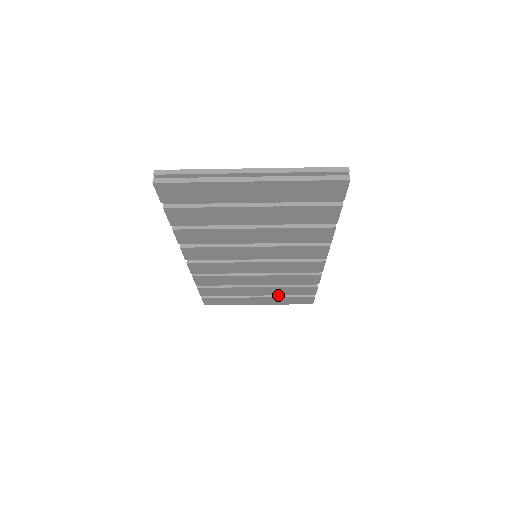
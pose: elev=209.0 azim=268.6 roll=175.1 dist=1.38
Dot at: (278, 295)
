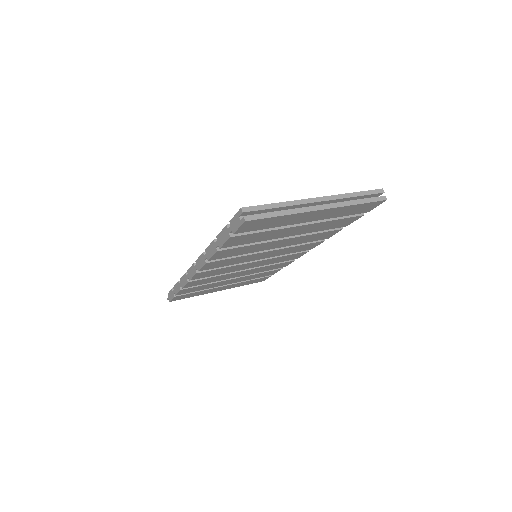
Dot at: occluded
